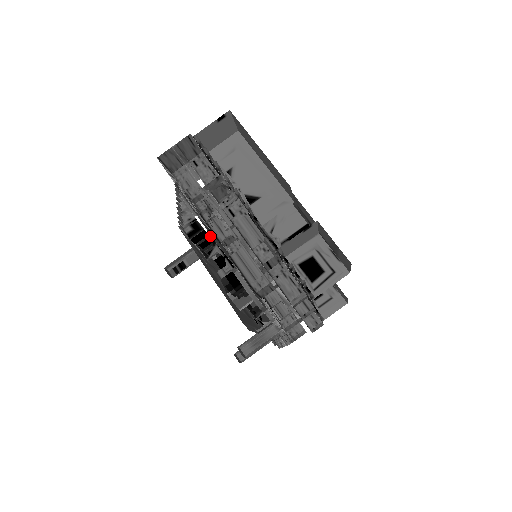
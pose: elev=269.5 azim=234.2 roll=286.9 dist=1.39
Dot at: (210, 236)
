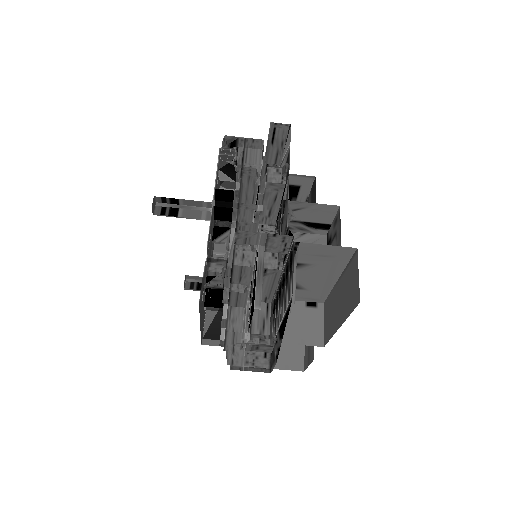
Dot at: occluded
